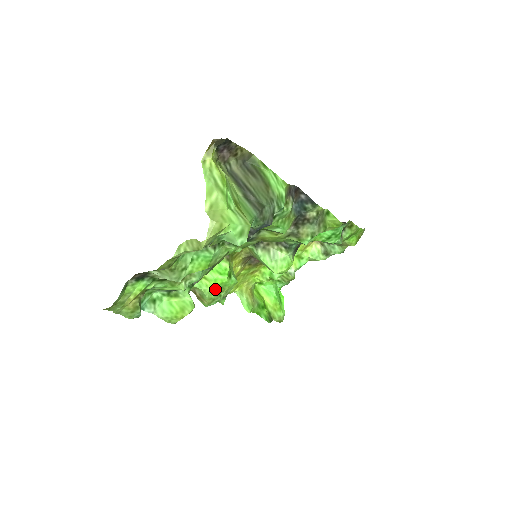
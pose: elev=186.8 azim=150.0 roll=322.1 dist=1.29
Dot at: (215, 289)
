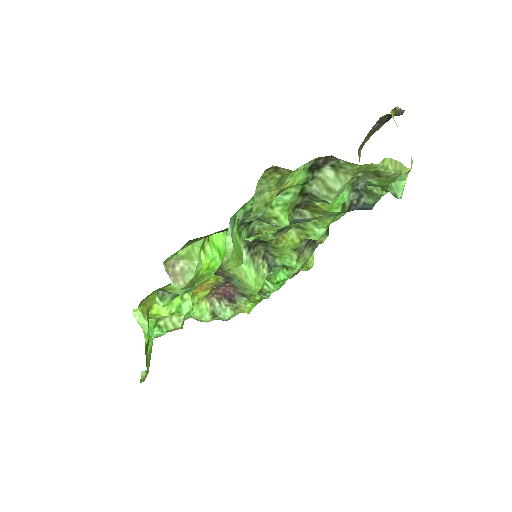
Dot at: (200, 272)
